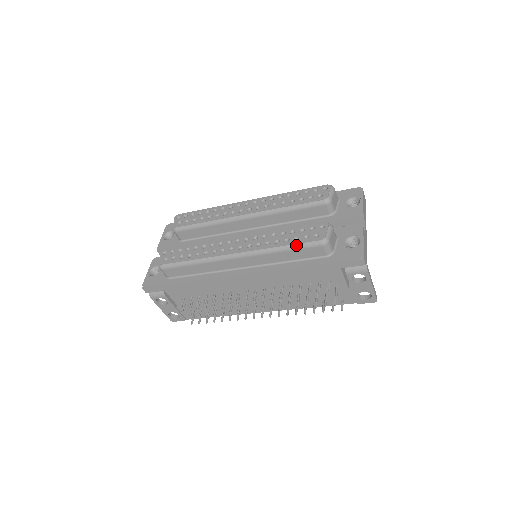
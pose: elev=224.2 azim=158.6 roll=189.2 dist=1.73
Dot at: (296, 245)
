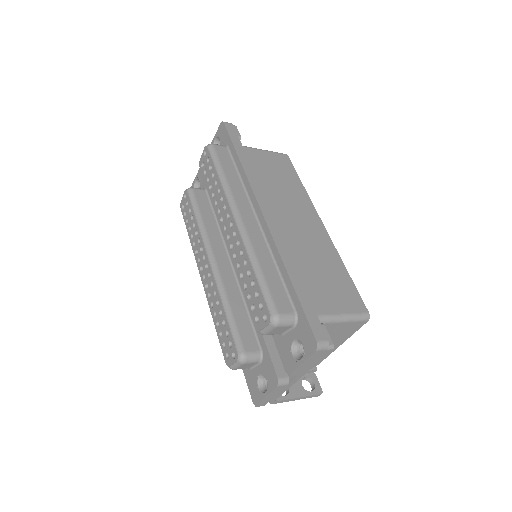
Dot at: (219, 338)
